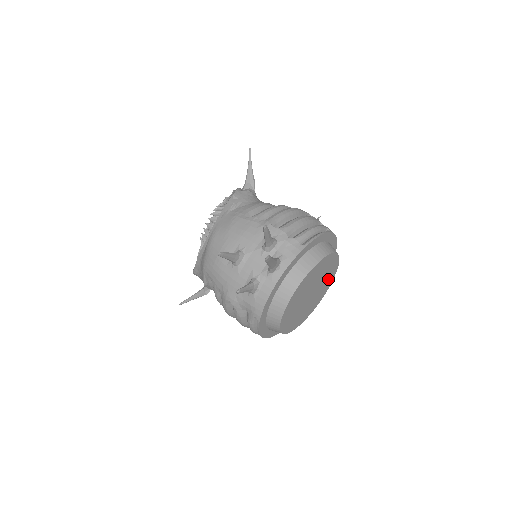
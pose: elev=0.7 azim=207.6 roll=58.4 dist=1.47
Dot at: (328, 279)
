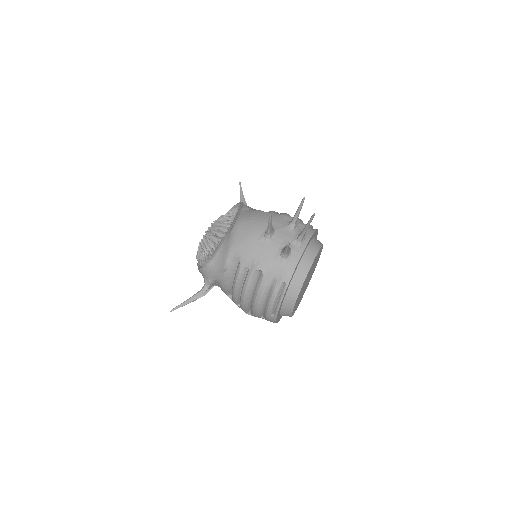
Dot at: (310, 278)
